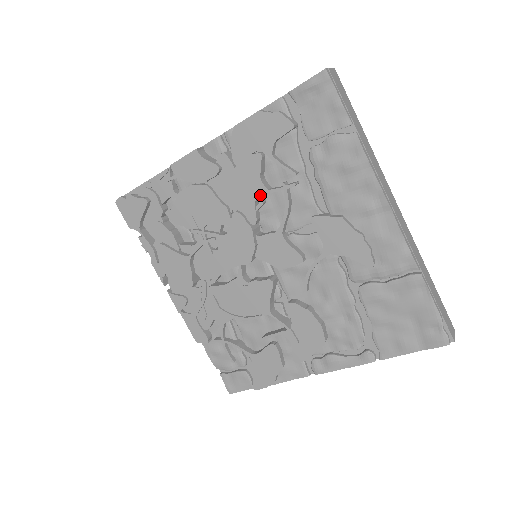
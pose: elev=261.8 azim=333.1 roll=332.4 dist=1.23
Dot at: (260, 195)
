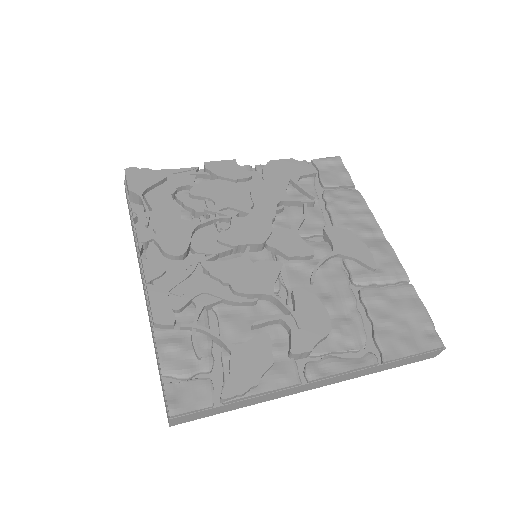
Dot at: (278, 206)
